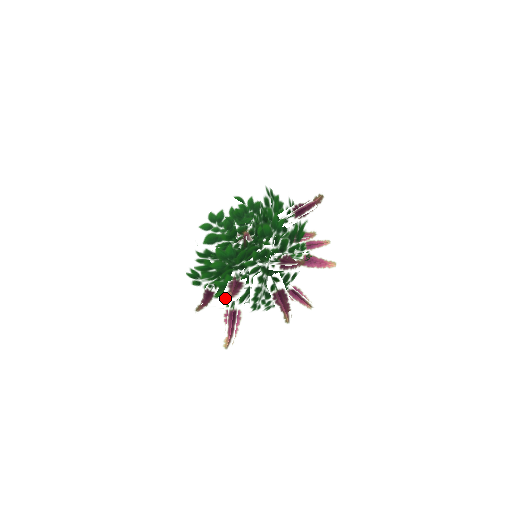
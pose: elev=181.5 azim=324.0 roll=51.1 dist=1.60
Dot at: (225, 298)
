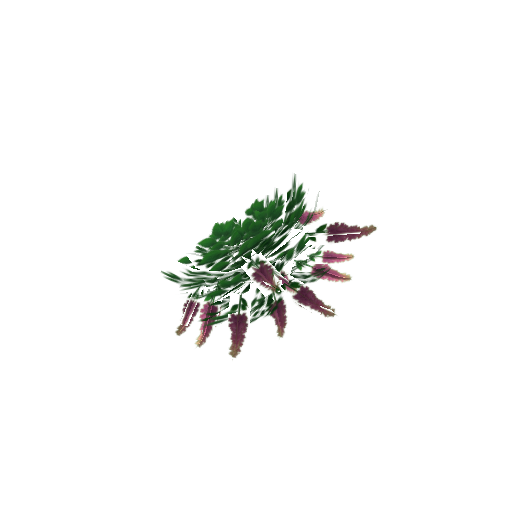
Dot at: (230, 356)
